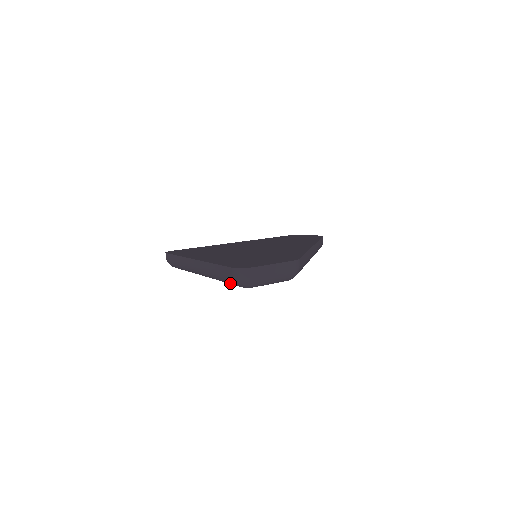
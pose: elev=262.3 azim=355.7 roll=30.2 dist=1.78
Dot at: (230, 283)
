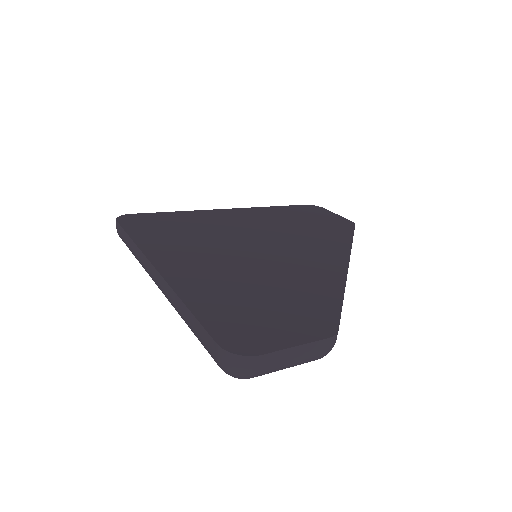
Dot at: occluded
